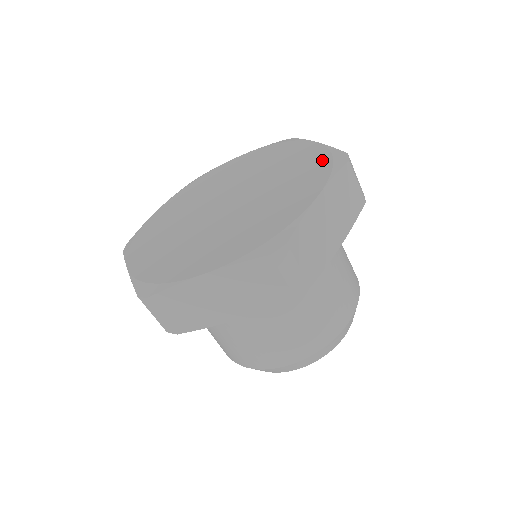
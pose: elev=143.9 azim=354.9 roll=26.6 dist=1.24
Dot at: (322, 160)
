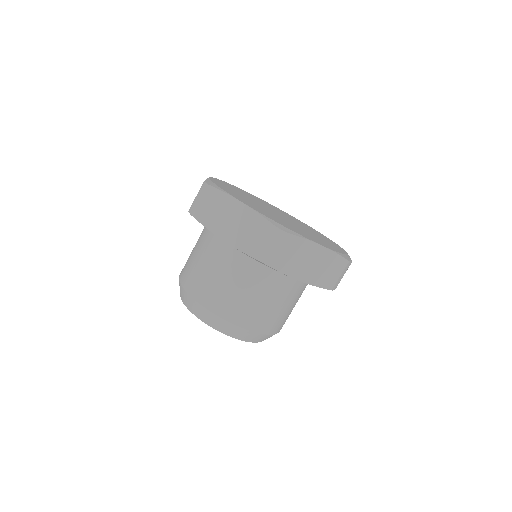
Dot at: (339, 250)
